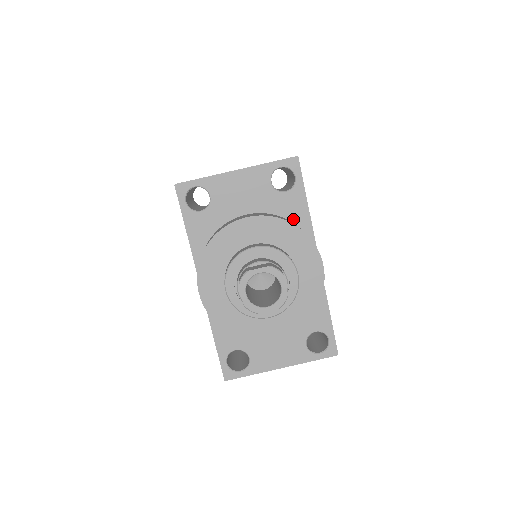
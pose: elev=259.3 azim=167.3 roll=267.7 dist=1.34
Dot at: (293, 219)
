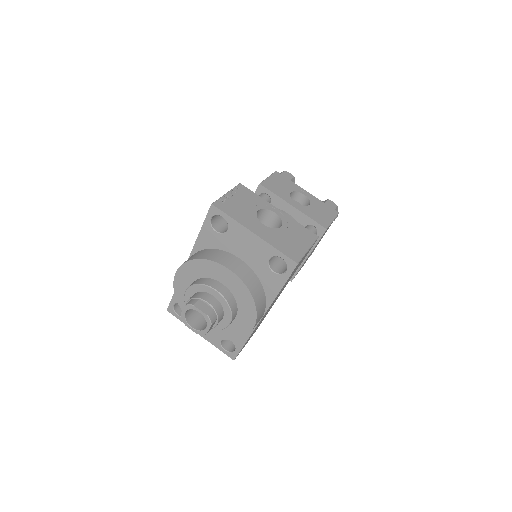
Dot at: (265, 288)
